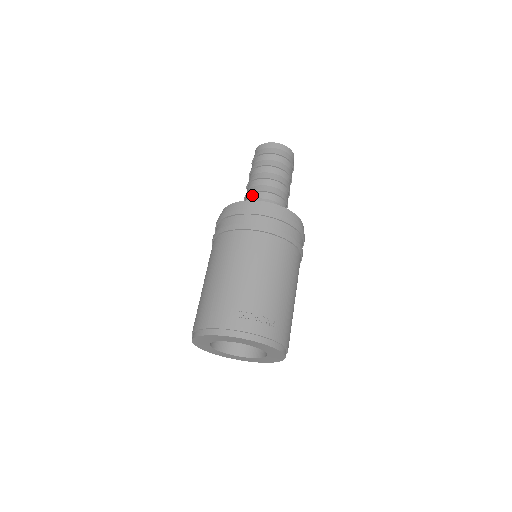
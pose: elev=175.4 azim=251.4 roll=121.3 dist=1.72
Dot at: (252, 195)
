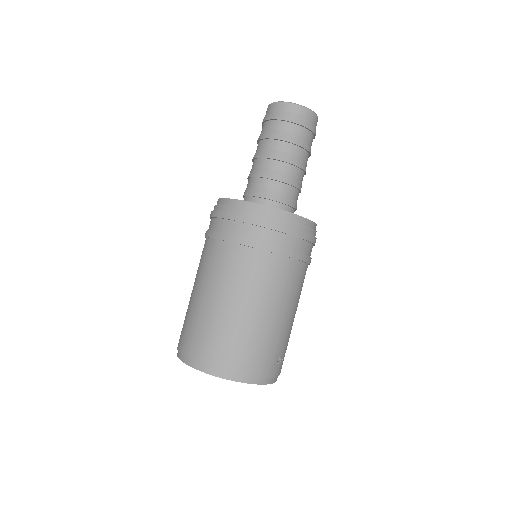
Dot at: (281, 186)
